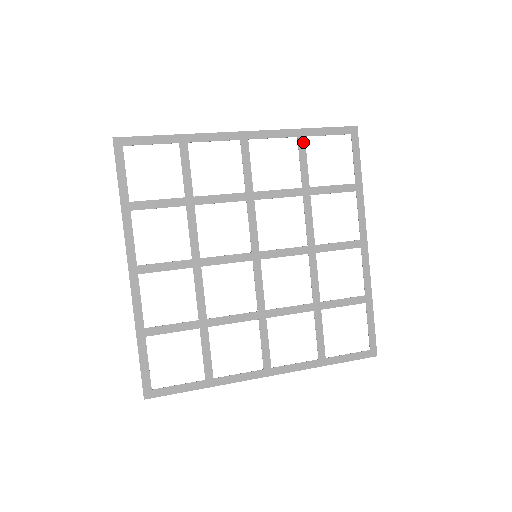
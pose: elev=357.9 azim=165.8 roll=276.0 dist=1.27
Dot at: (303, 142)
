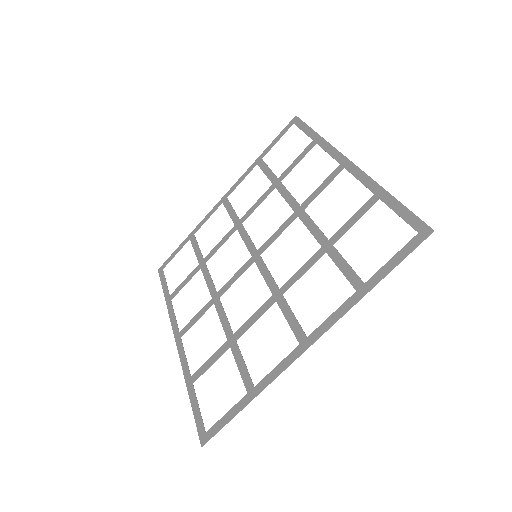
Dot at: (262, 162)
